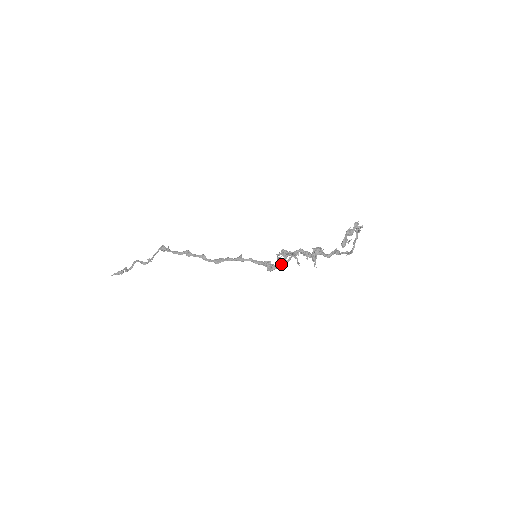
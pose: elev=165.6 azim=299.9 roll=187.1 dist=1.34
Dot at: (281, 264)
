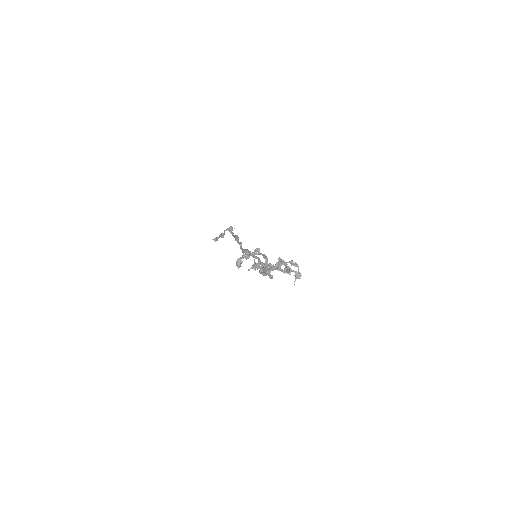
Dot at: (254, 269)
